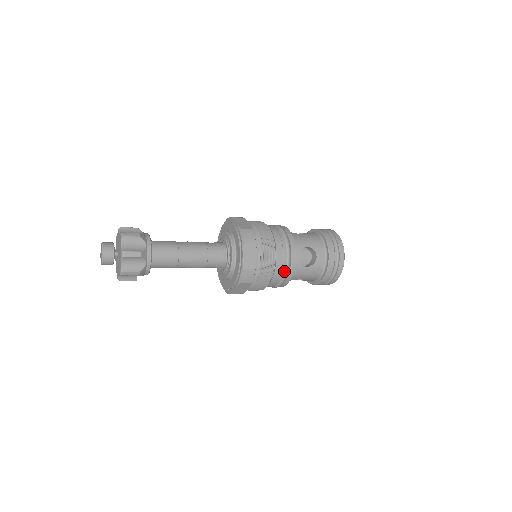
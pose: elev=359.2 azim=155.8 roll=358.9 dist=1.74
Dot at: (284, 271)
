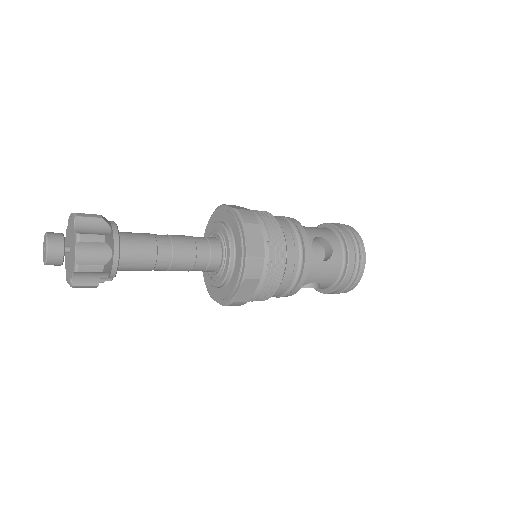
Dot at: (298, 264)
